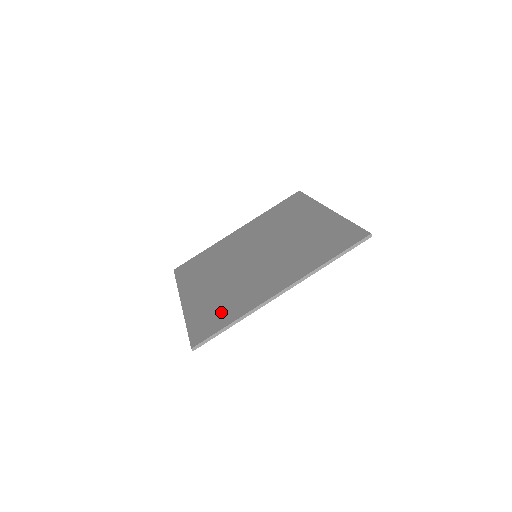
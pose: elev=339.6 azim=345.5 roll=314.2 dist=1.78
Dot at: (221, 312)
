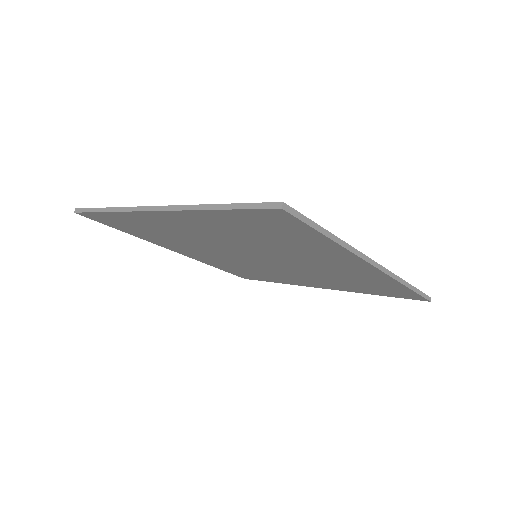
Dot at: occluded
